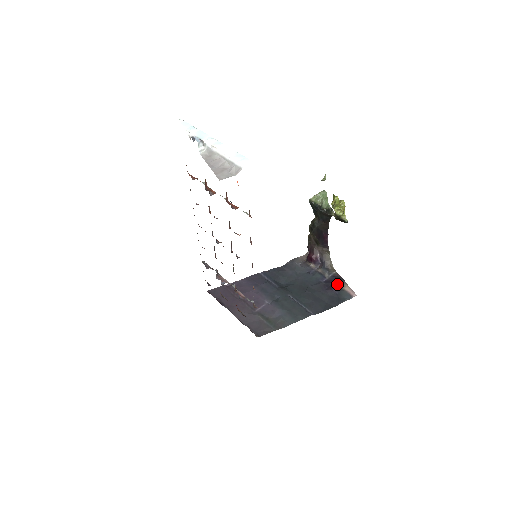
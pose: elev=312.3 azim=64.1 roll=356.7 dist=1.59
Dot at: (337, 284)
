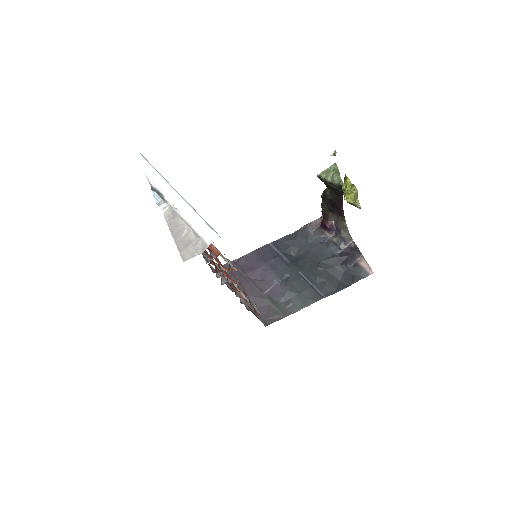
Dot at: (353, 258)
